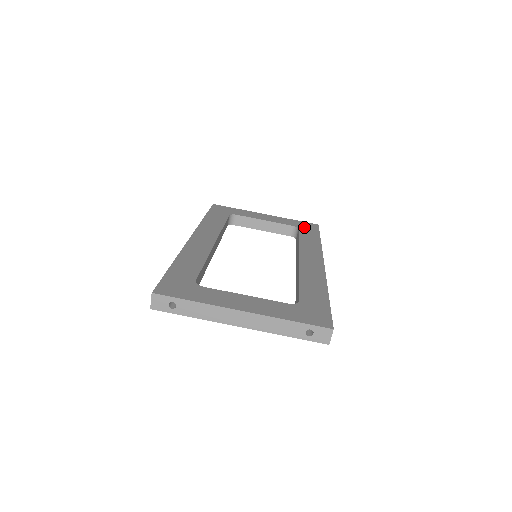
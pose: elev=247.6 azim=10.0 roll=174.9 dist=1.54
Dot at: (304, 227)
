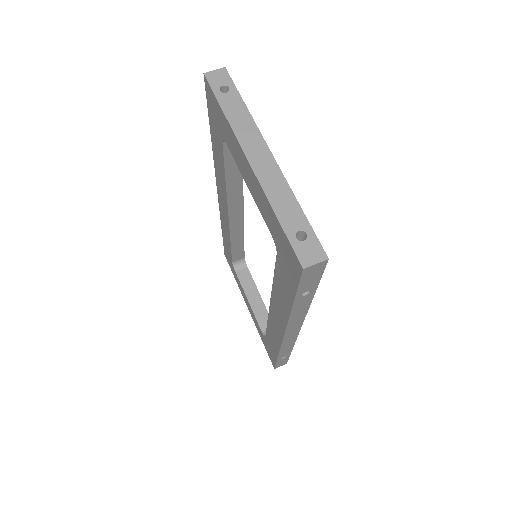
Dot at: occluded
